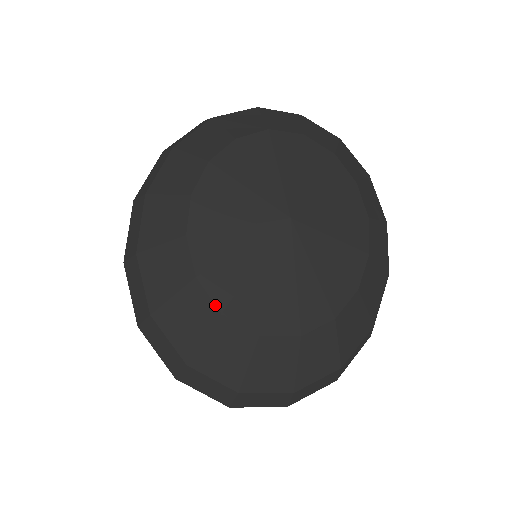
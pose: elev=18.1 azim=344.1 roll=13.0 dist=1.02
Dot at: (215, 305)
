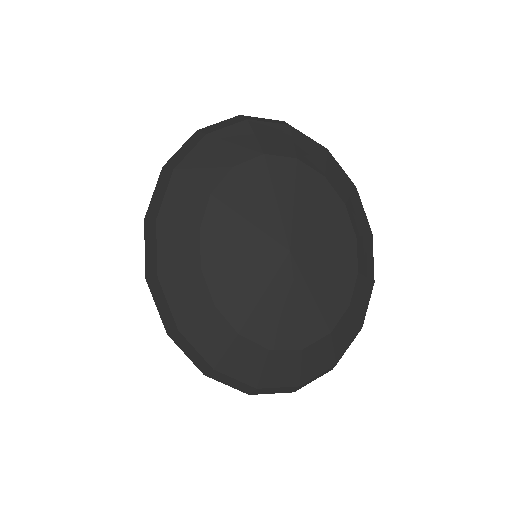
Dot at: (262, 346)
